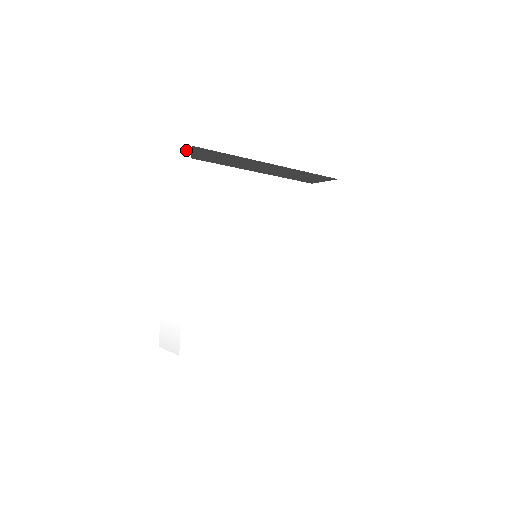
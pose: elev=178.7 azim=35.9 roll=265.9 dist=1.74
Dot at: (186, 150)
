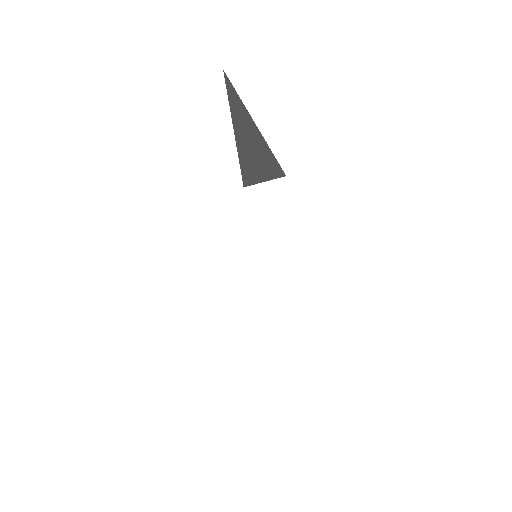
Dot at: (207, 77)
